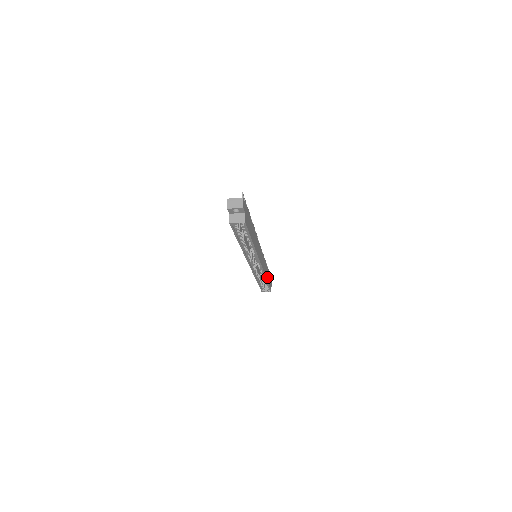
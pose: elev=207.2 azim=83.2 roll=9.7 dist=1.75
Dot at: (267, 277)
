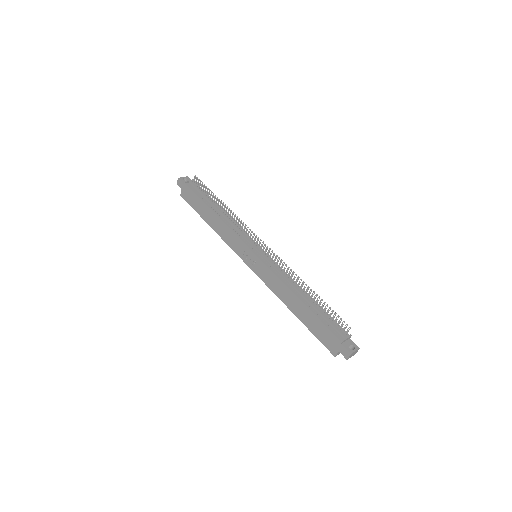
Dot at: occluded
